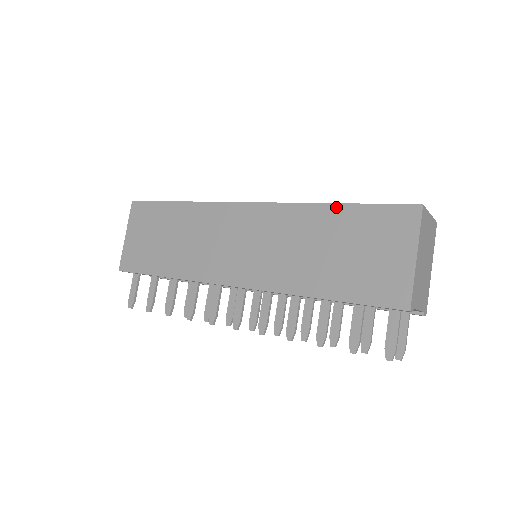
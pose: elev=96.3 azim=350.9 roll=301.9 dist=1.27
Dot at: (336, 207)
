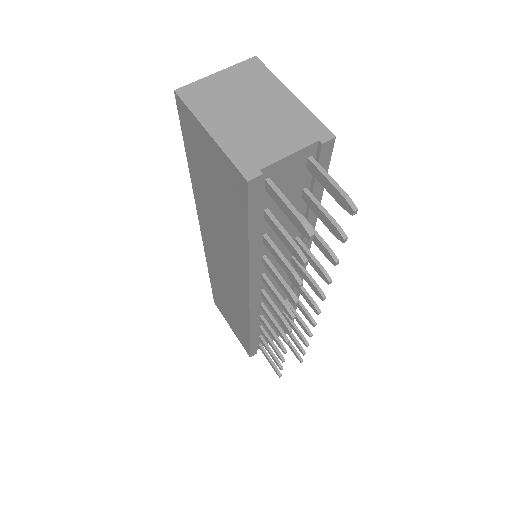
Dot at: (190, 171)
